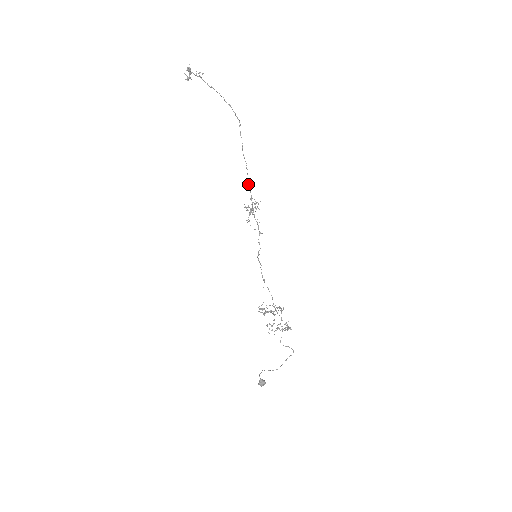
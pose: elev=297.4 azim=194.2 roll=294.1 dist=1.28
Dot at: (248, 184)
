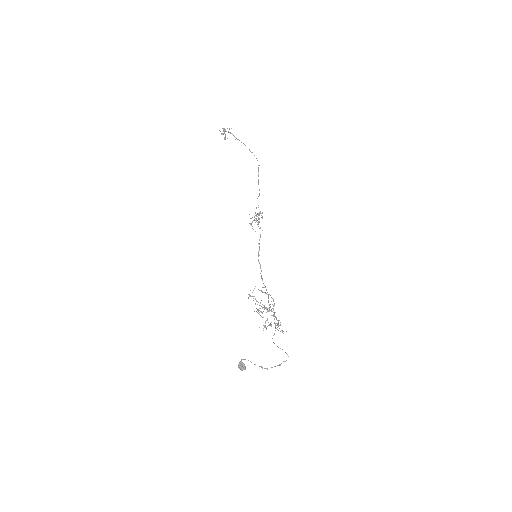
Dot at: occluded
